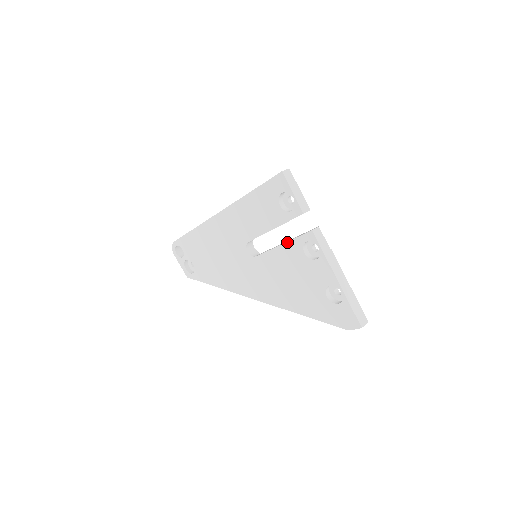
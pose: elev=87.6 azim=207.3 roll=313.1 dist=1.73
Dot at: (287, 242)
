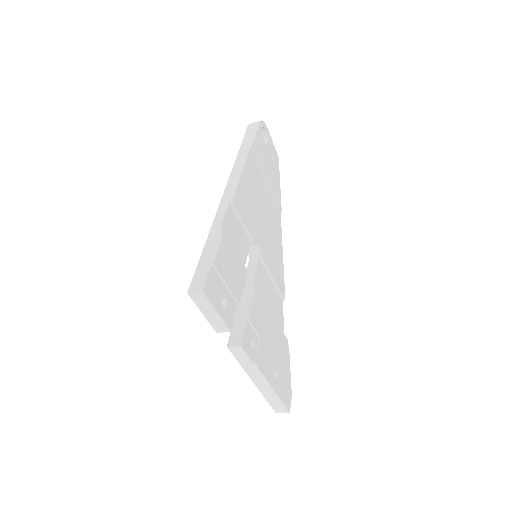
Dot at: occluded
